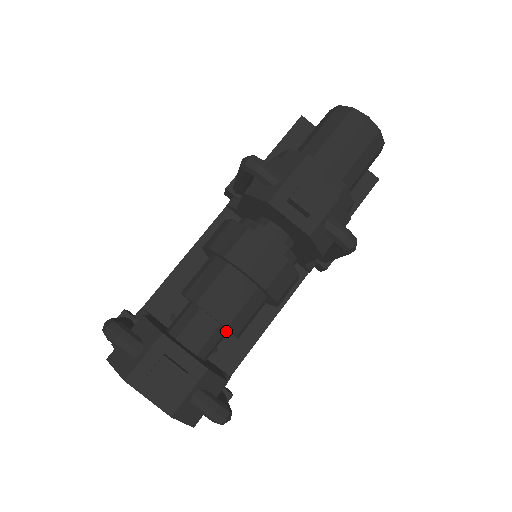
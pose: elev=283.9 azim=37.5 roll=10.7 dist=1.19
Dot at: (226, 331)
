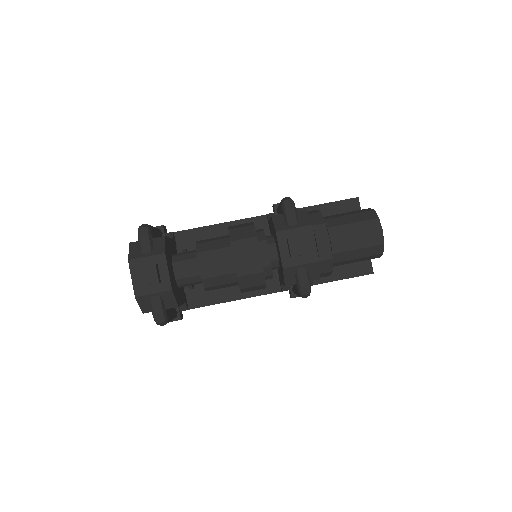
Dot at: occluded
